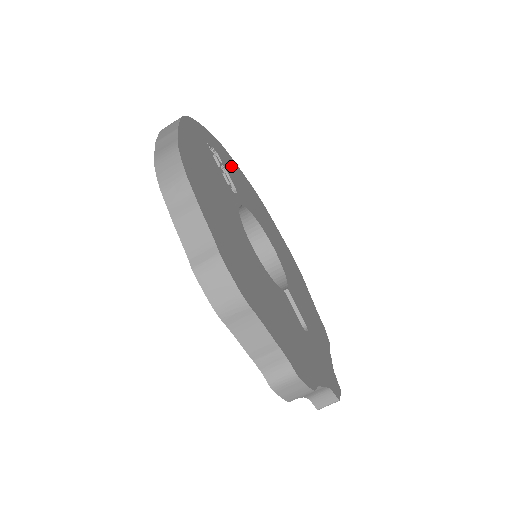
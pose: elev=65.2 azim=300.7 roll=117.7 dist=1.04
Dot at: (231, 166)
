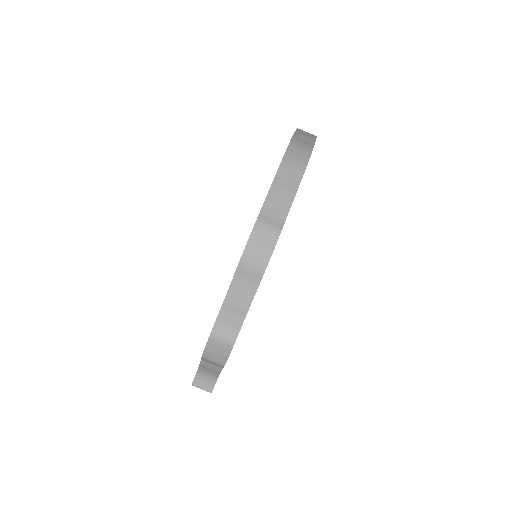
Dot at: occluded
